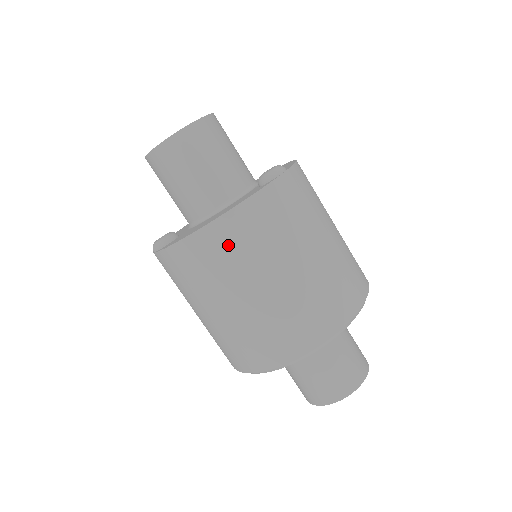
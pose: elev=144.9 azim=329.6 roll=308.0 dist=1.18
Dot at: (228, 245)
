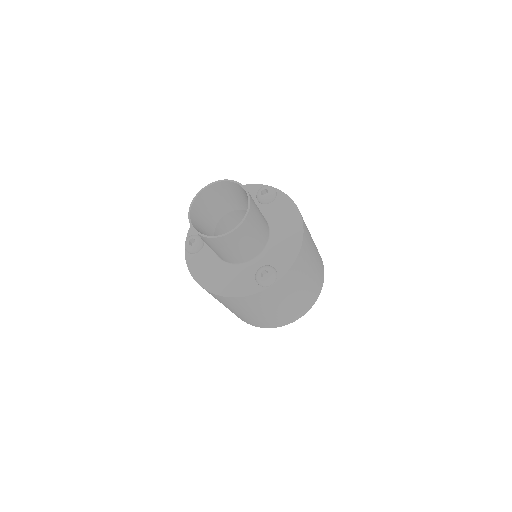
Dot at: (220, 299)
